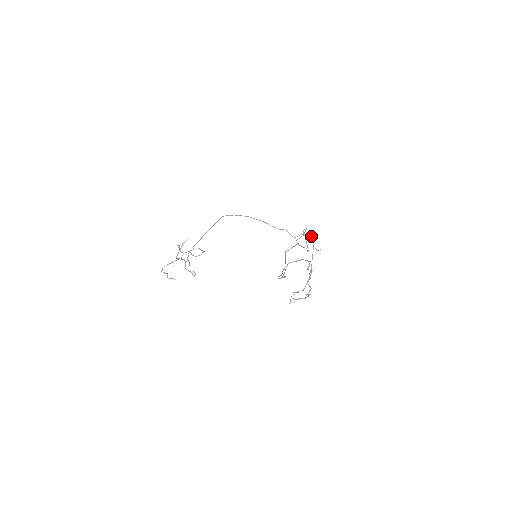
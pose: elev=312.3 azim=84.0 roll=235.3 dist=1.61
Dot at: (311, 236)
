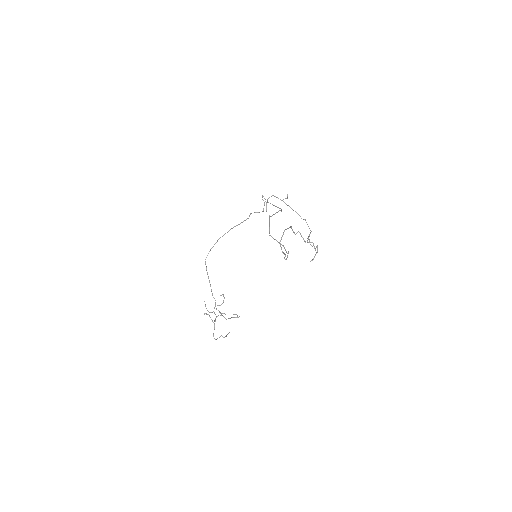
Dot at: (271, 196)
